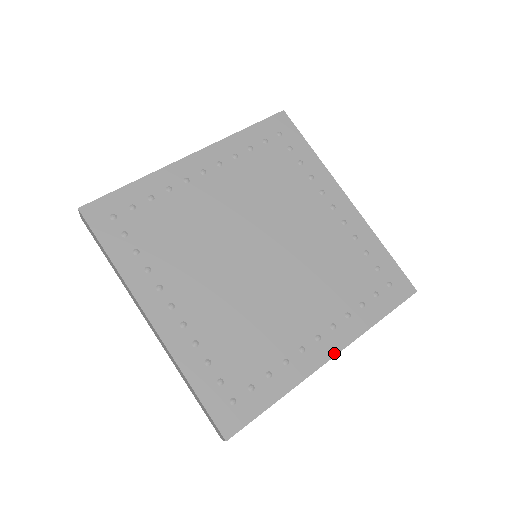
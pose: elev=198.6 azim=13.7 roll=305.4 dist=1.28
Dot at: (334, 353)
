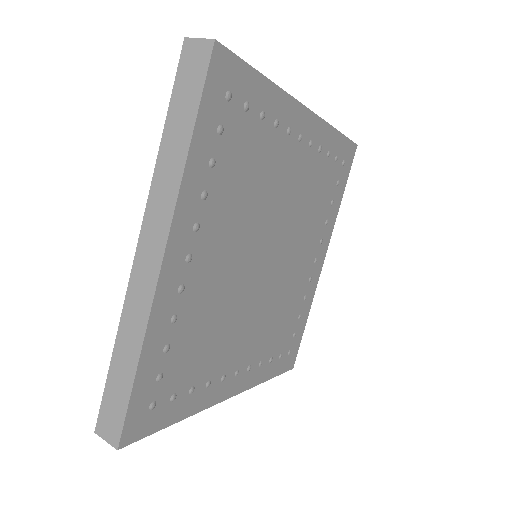
Dot at: (325, 256)
